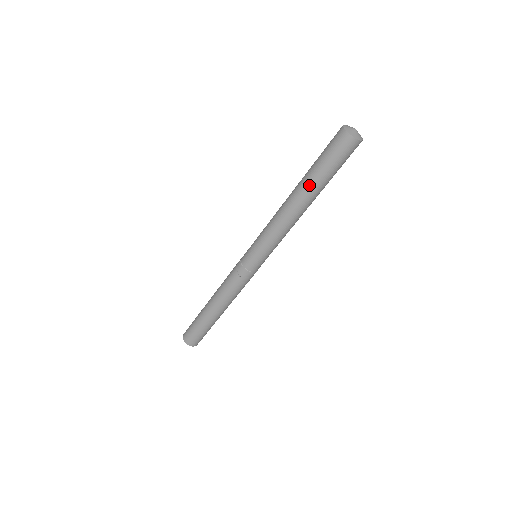
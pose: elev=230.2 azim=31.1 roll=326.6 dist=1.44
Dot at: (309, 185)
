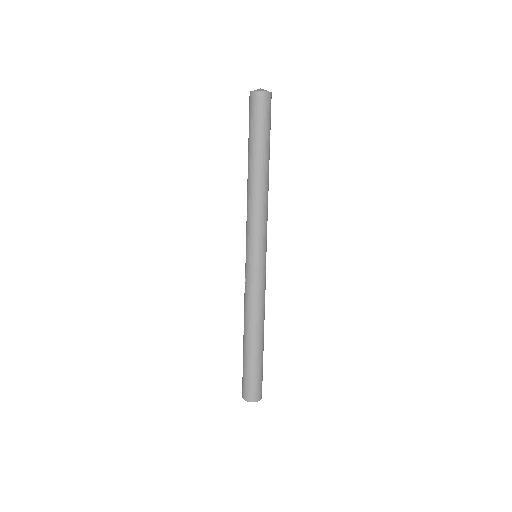
Dot at: (248, 153)
